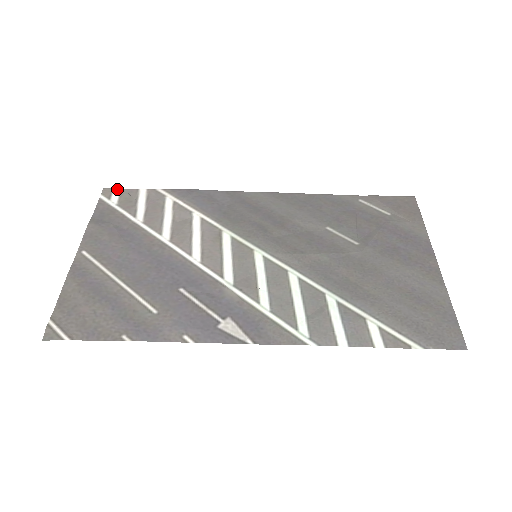
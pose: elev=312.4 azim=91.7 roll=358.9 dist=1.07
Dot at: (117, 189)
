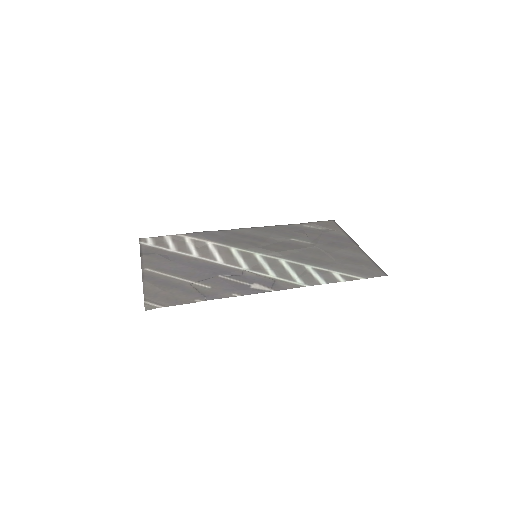
Dot at: (149, 238)
